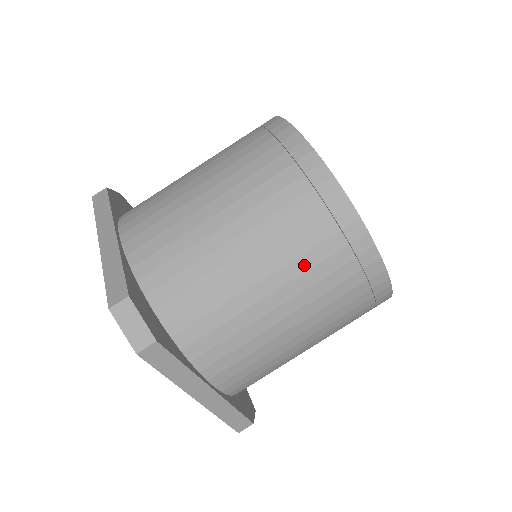
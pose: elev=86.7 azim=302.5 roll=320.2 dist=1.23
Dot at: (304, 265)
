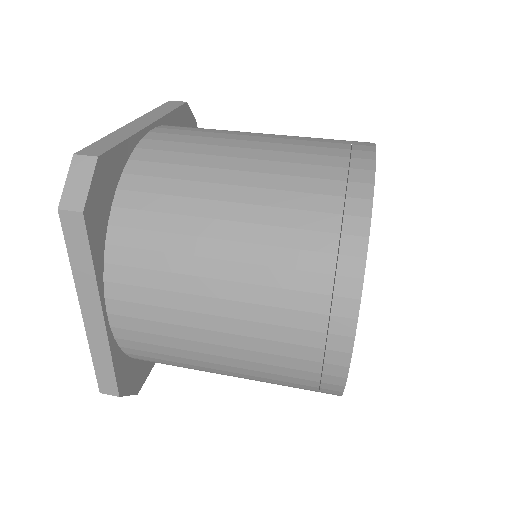
Dot at: occluded
